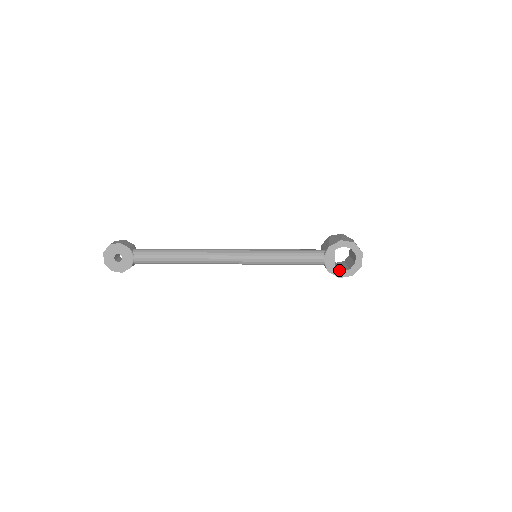
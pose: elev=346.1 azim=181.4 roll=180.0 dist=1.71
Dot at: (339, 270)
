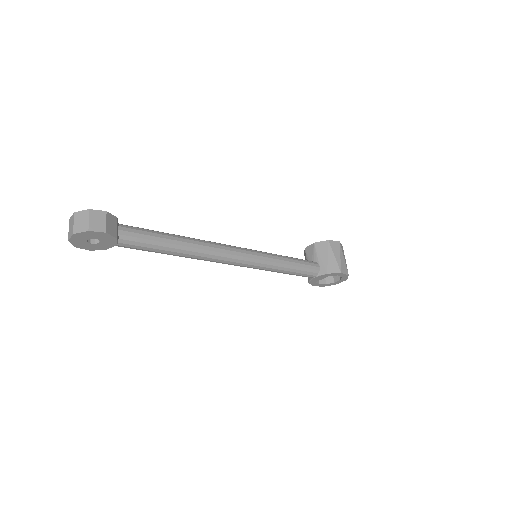
Dot at: (318, 283)
